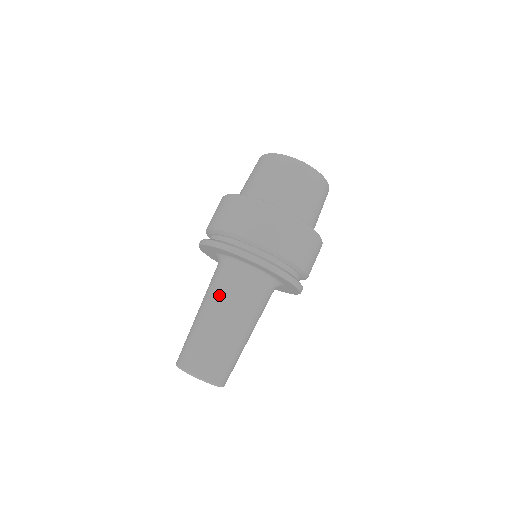
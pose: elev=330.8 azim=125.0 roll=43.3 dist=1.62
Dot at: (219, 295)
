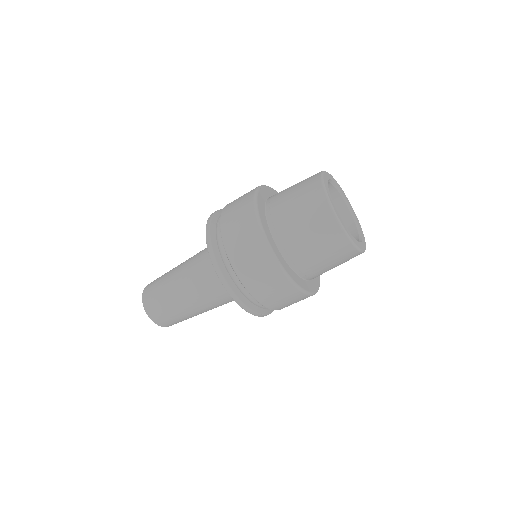
Dot at: (194, 260)
